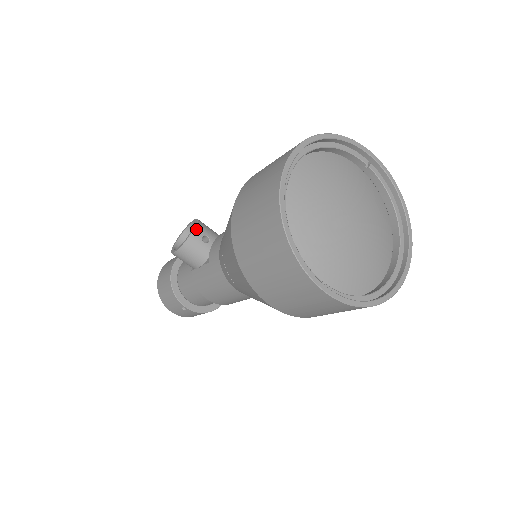
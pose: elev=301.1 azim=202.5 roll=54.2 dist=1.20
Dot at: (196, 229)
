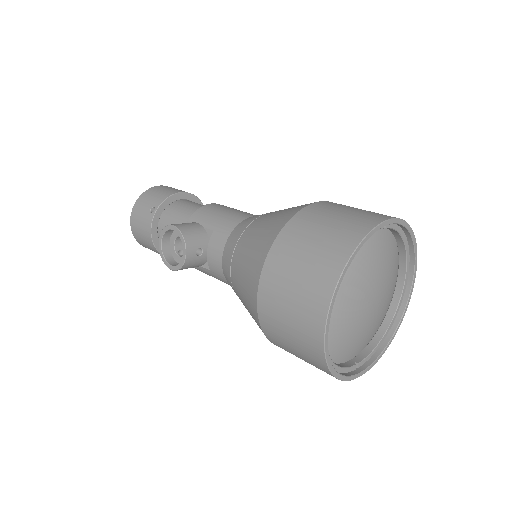
Dot at: (188, 251)
